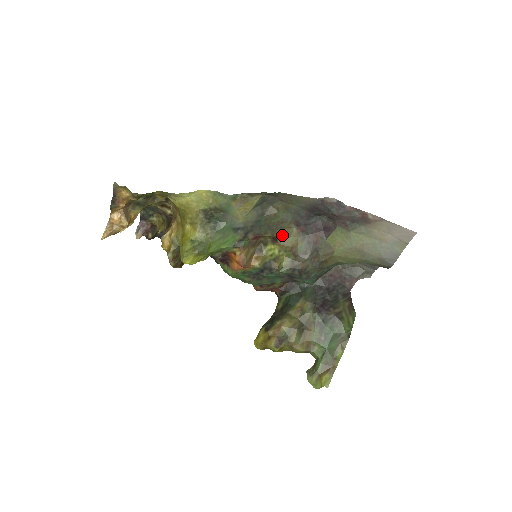
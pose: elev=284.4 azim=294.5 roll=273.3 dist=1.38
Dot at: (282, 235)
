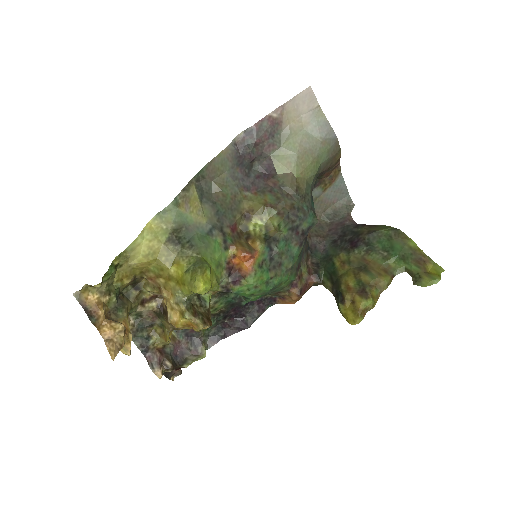
Dot at: (247, 207)
